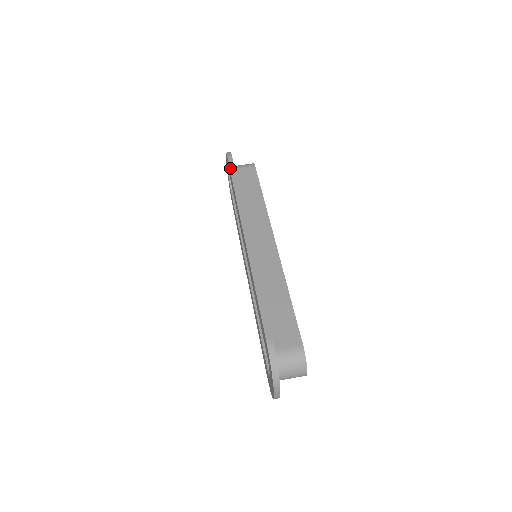
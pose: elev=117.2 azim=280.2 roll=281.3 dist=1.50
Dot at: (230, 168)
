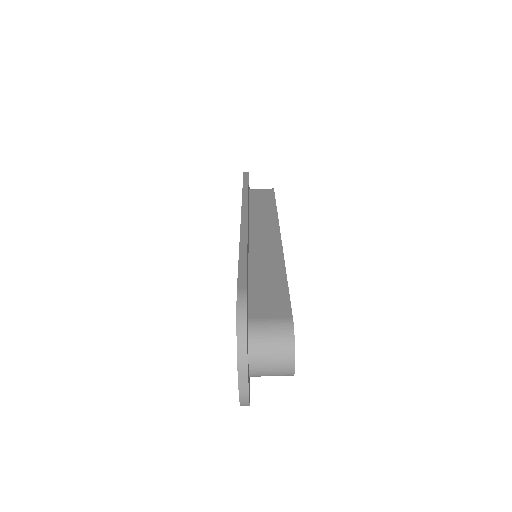
Dot at: (244, 177)
